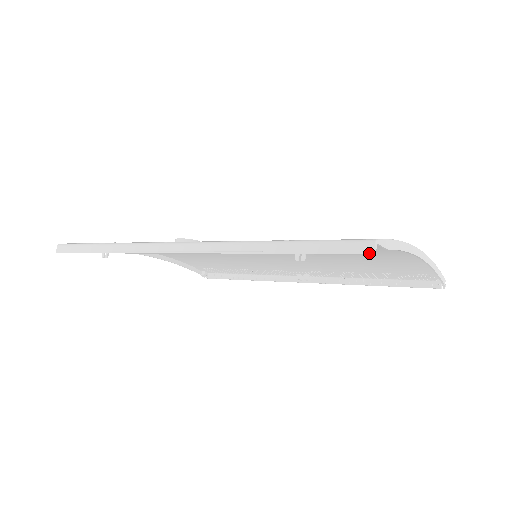
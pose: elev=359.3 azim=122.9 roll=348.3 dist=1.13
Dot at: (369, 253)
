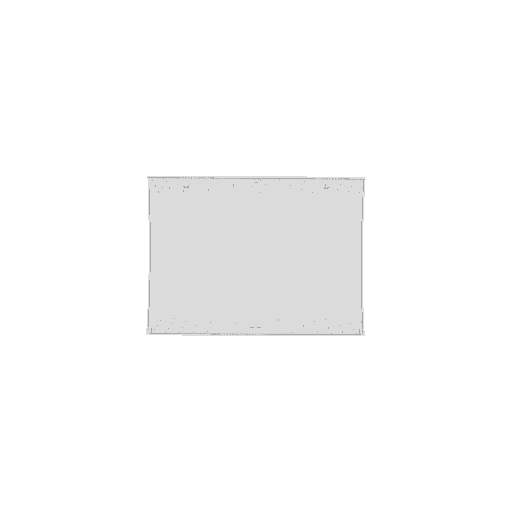
Dot at: (363, 177)
